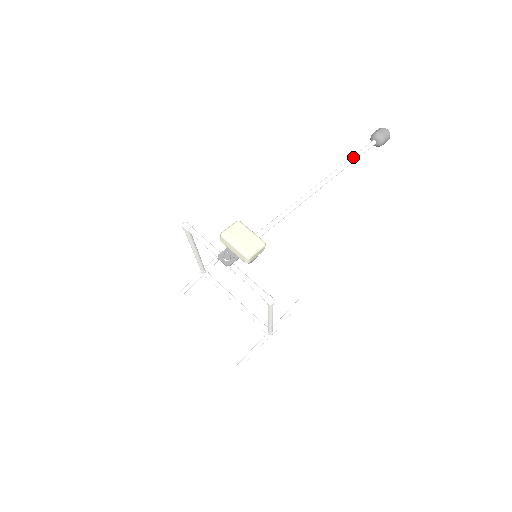
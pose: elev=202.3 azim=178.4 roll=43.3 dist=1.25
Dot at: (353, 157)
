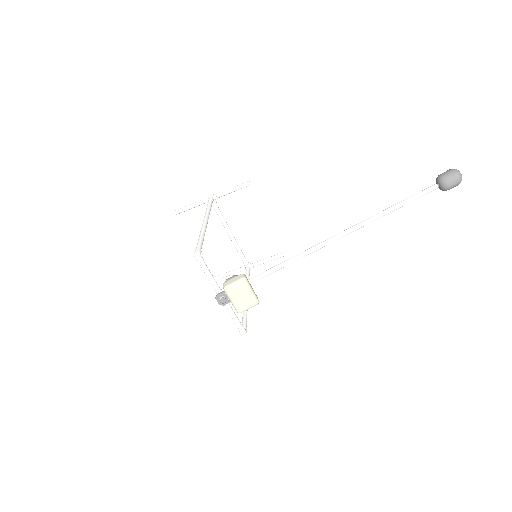
Dot at: (399, 206)
